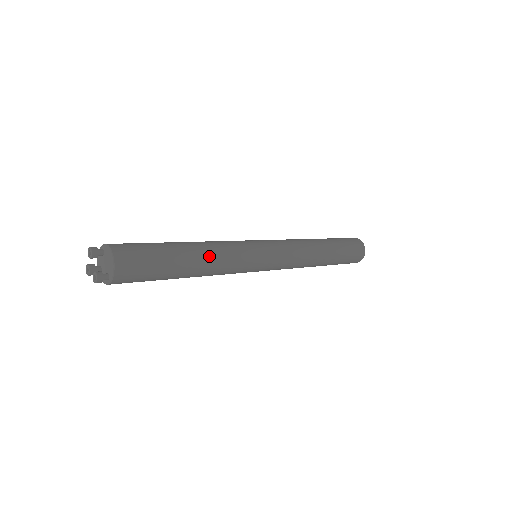
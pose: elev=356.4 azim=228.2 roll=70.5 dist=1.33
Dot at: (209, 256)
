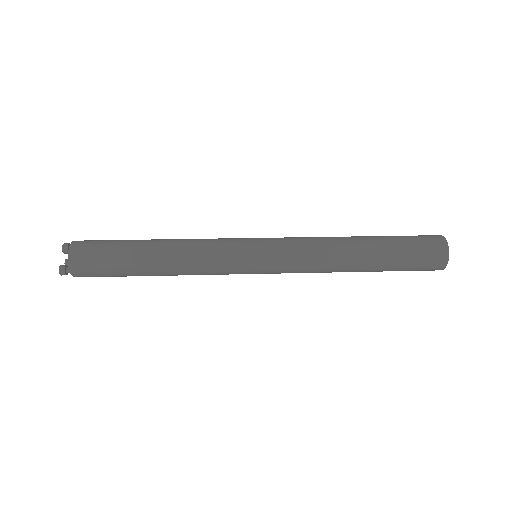
Dot at: (174, 254)
